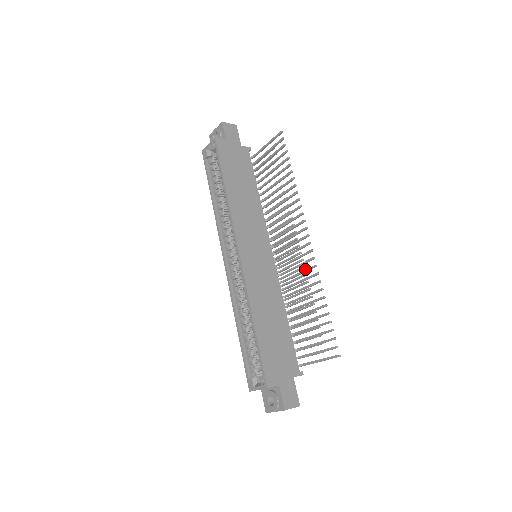
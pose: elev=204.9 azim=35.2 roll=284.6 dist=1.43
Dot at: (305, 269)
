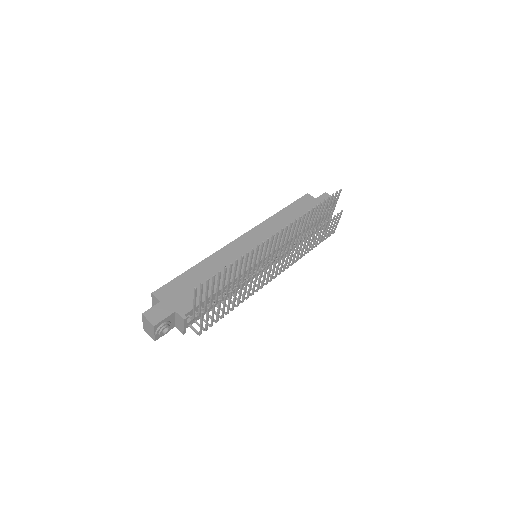
Dot at: (256, 253)
